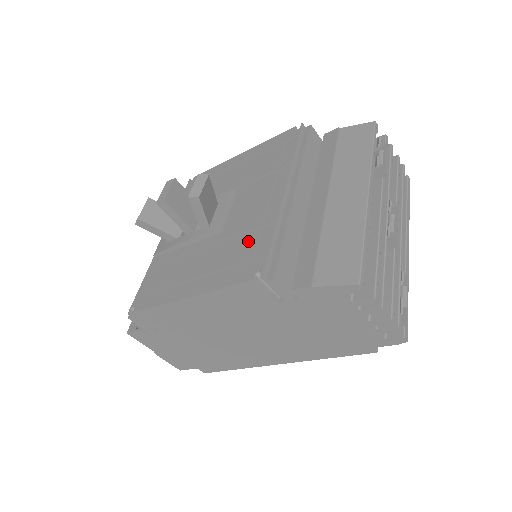
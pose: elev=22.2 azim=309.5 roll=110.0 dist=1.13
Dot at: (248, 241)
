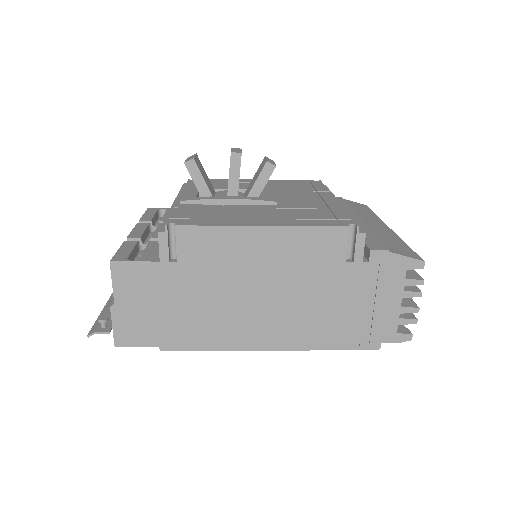
Dot at: (320, 211)
